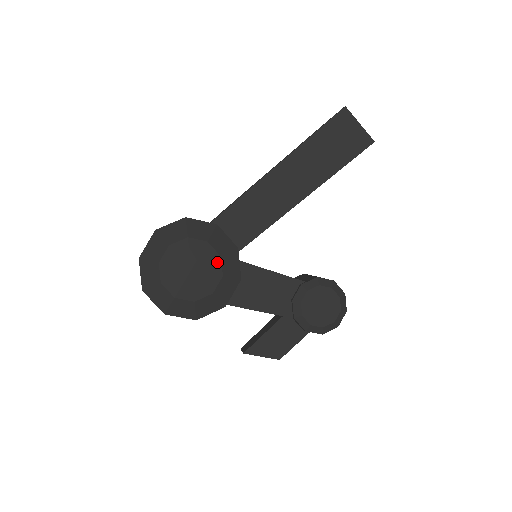
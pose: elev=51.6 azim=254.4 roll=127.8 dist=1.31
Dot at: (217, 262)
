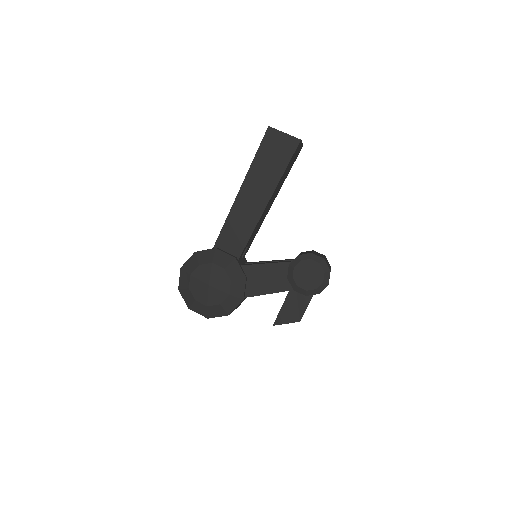
Dot at: (223, 273)
